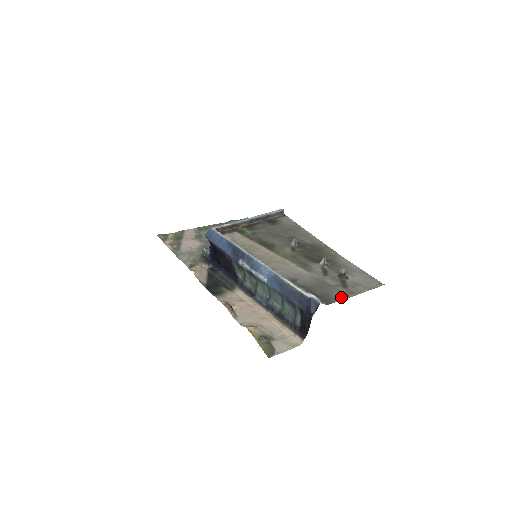
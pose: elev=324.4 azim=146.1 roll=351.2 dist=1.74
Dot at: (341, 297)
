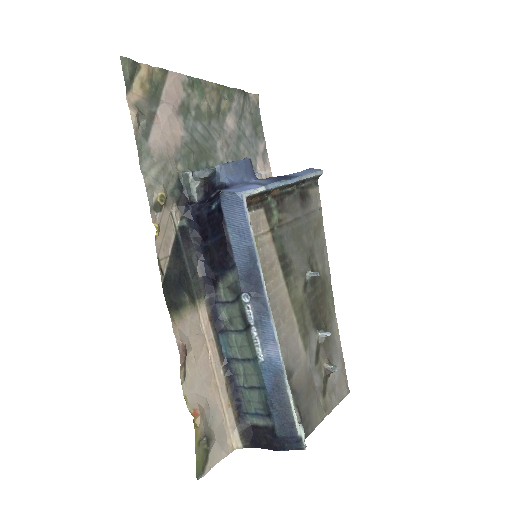
Dot at: (317, 420)
